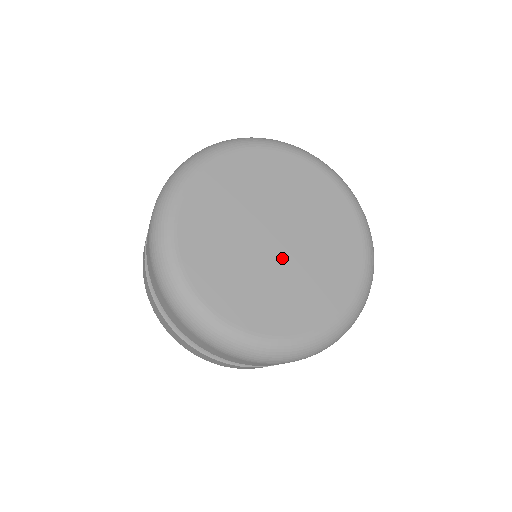
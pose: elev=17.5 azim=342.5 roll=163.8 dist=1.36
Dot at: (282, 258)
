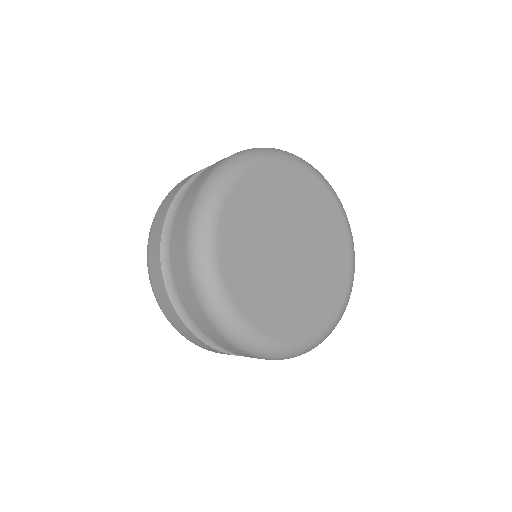
Dot at: (302, 266)
